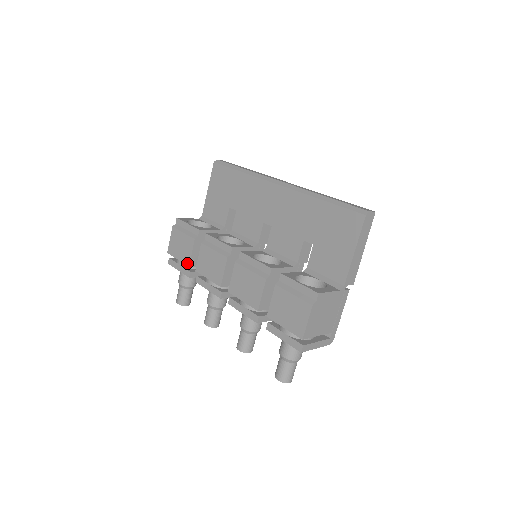
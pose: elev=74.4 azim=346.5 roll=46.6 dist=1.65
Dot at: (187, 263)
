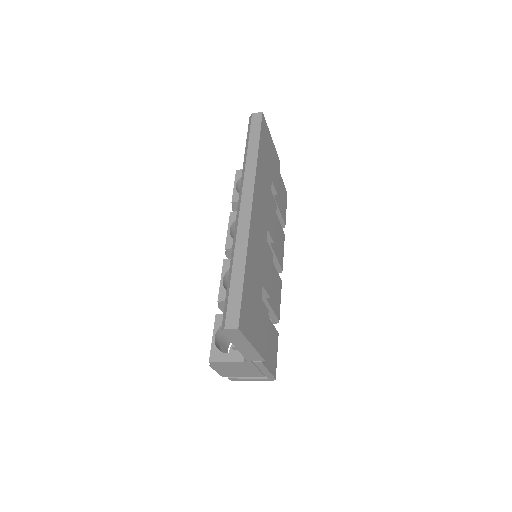
Dot at: occluded
